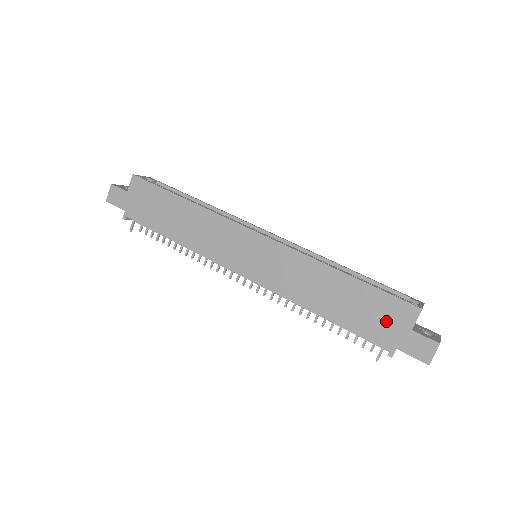
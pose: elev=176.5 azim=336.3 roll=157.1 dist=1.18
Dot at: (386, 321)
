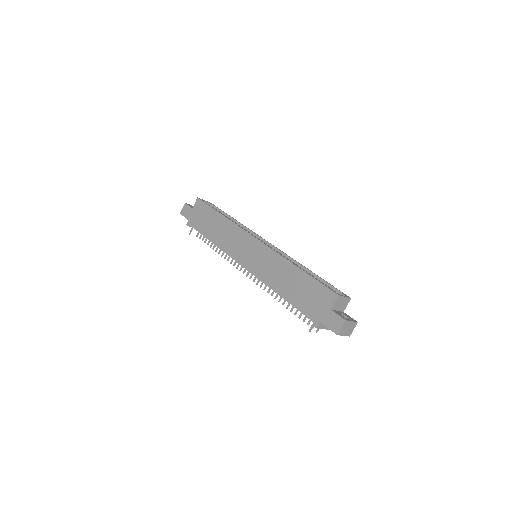
Dot at: (317, 302)
